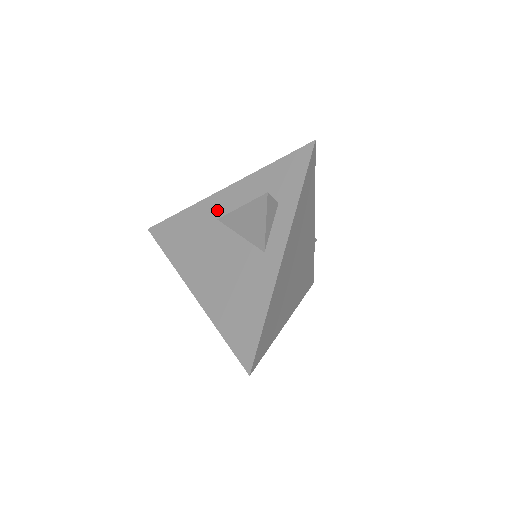
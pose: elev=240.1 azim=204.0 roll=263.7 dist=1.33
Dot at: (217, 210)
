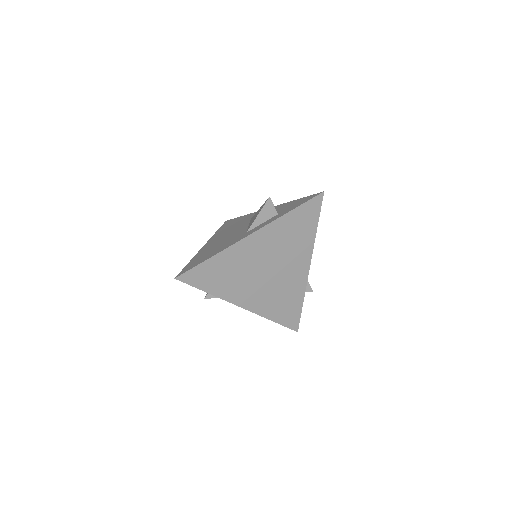
Dot at: occluded
